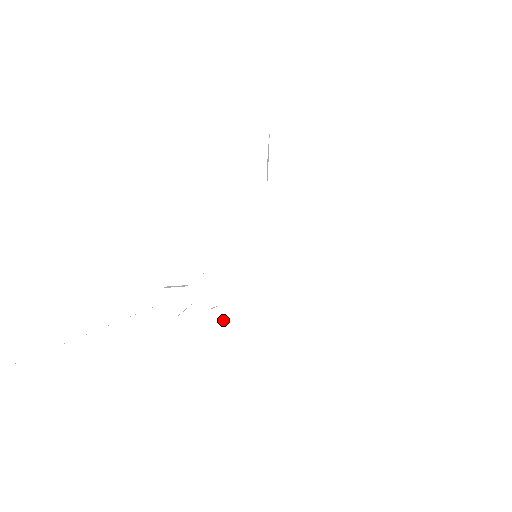
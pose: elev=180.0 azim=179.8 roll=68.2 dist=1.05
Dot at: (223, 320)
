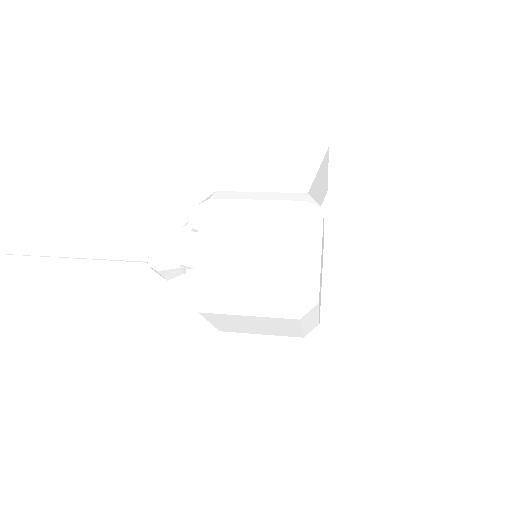
Dot at: (191, 277)
